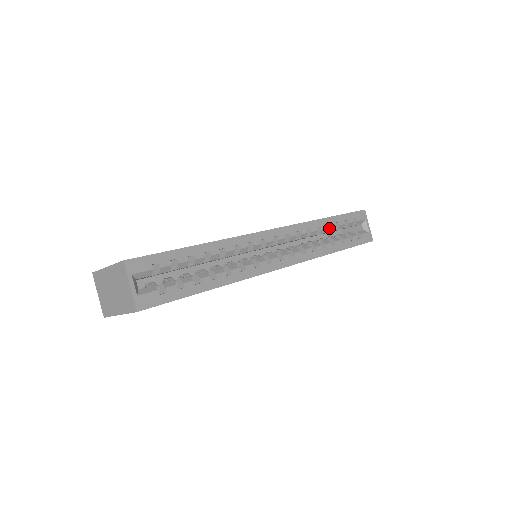
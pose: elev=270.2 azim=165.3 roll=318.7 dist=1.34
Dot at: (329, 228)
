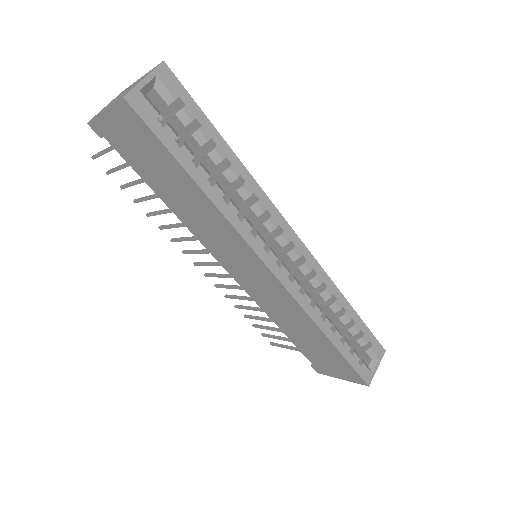
Dot at: (342, 314)
